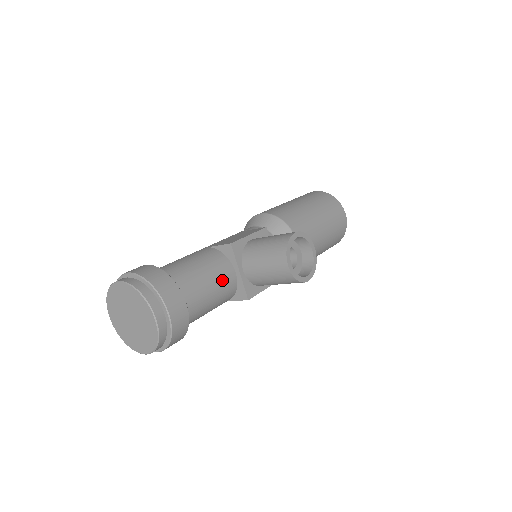
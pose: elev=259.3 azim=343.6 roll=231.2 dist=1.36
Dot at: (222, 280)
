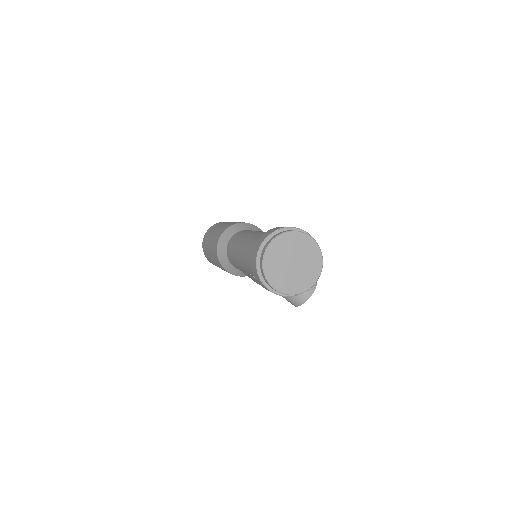
Dot at: occluded
